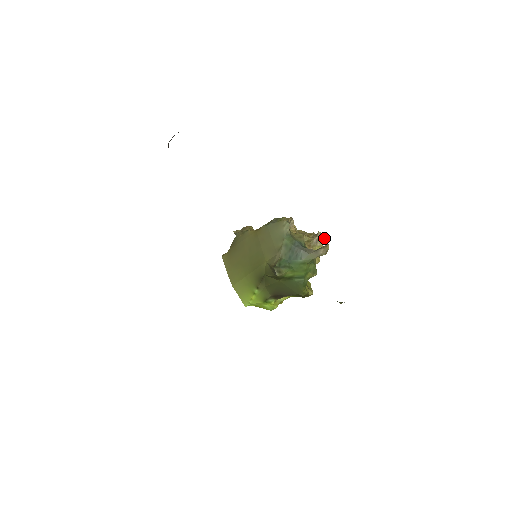
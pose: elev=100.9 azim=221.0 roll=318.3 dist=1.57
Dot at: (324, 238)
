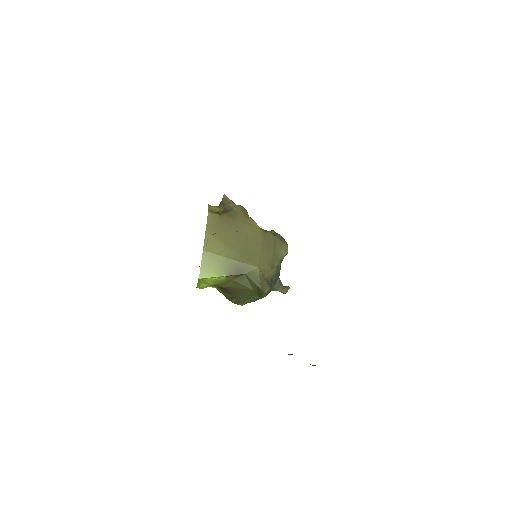
Dot at: occluded
